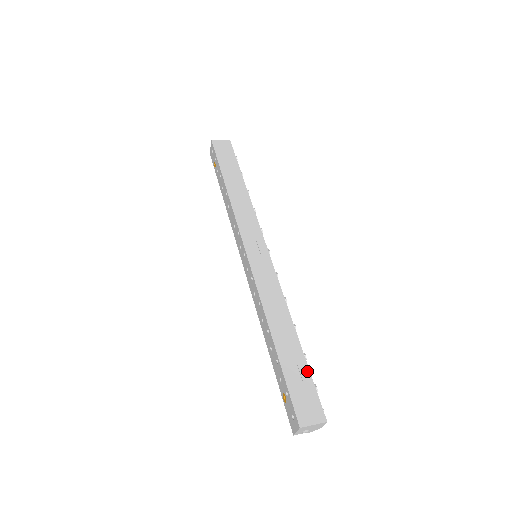
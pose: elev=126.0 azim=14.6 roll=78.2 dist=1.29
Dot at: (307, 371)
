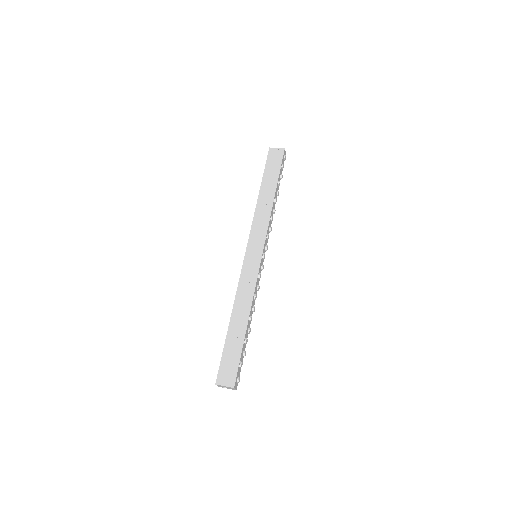
Dot at: (240, 351)
